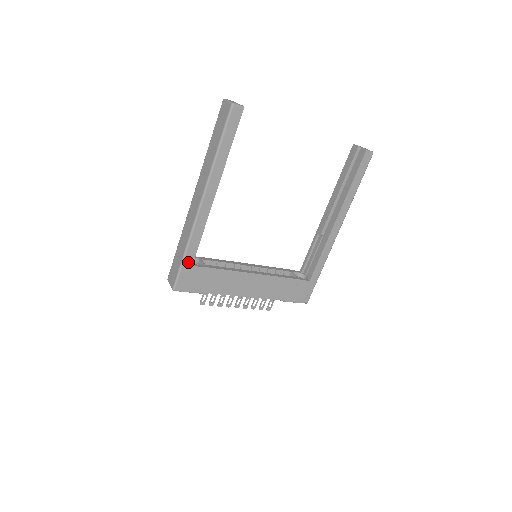
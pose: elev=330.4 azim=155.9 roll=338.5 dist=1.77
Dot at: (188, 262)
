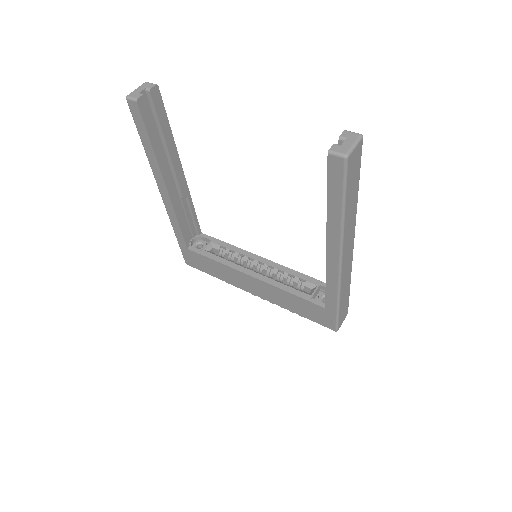
Dot at: (182, 244)
